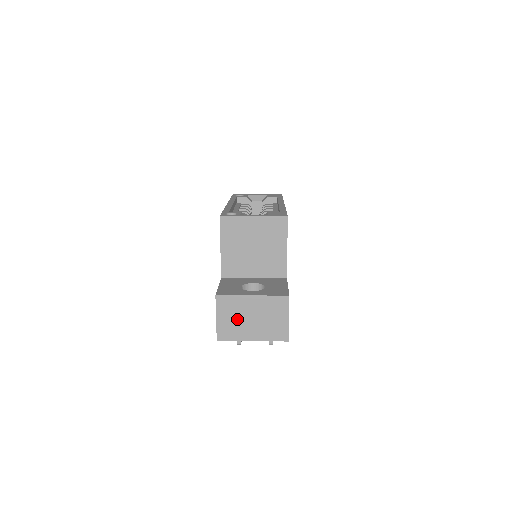
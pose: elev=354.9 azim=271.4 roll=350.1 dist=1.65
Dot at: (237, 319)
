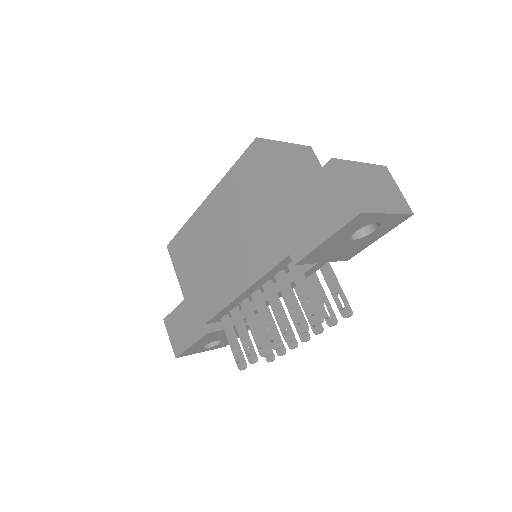
Dot at: (363, 187)
